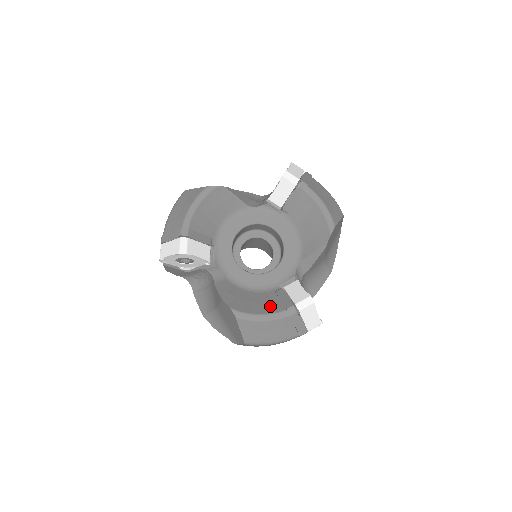
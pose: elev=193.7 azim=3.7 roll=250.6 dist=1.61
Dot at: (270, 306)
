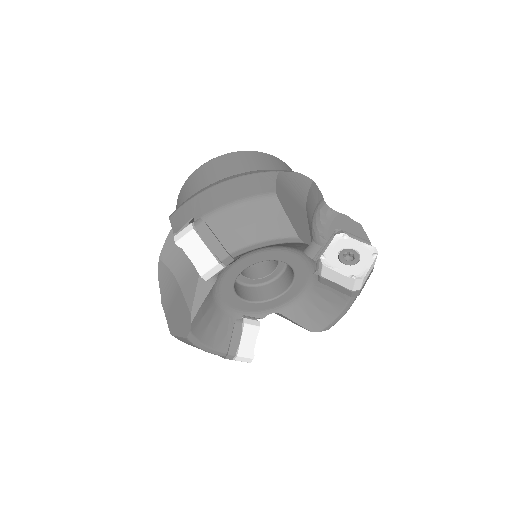
Dot at: (220, 339)
